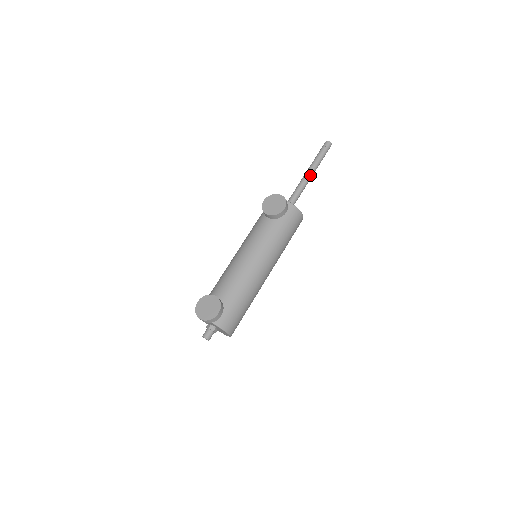
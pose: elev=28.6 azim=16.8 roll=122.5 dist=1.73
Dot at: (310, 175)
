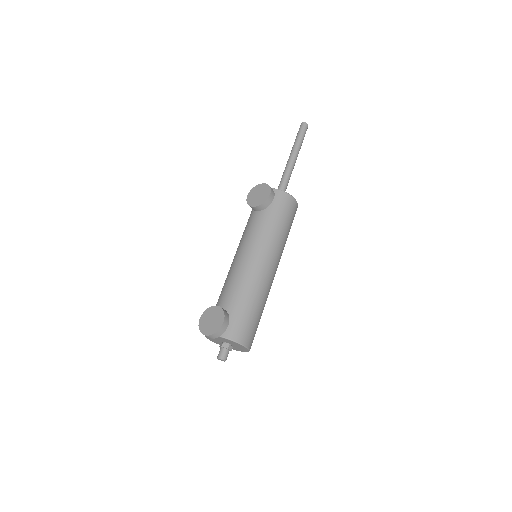
Dot at: (293, 160)
